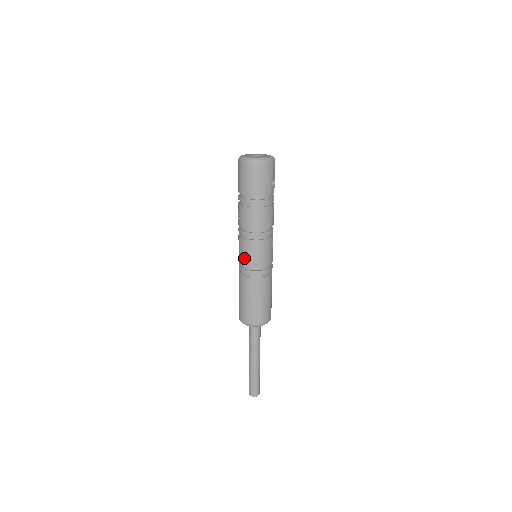
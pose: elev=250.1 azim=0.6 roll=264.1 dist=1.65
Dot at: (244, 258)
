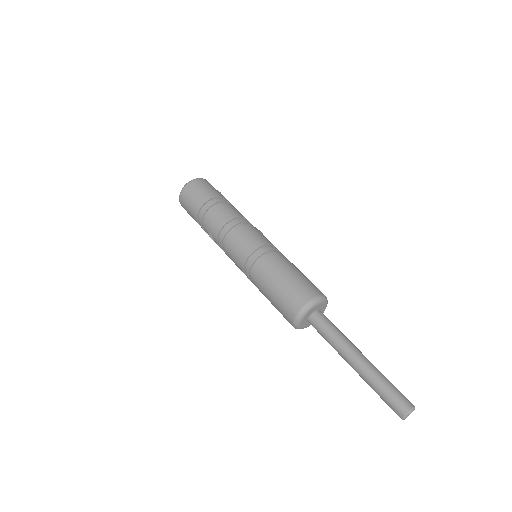
Dot at: (241, 254)
